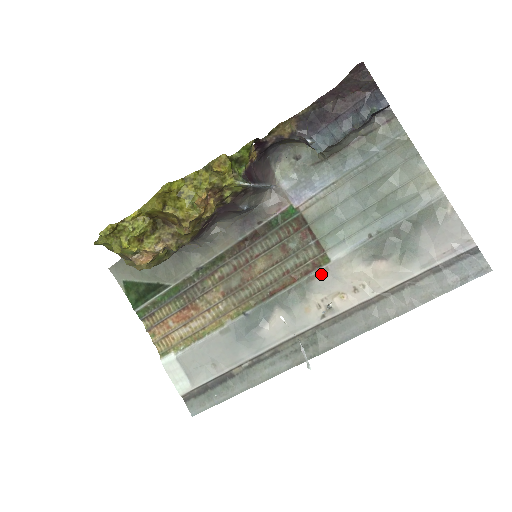
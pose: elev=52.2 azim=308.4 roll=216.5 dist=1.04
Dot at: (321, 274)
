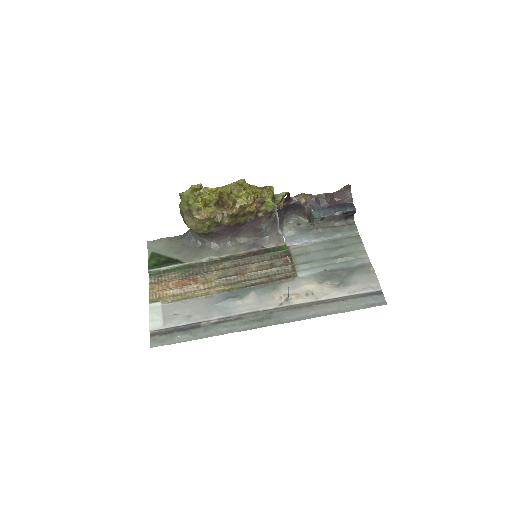
Dot at: (289, 281)
